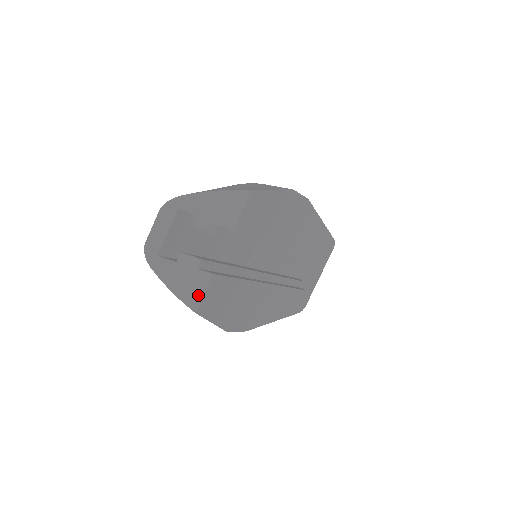
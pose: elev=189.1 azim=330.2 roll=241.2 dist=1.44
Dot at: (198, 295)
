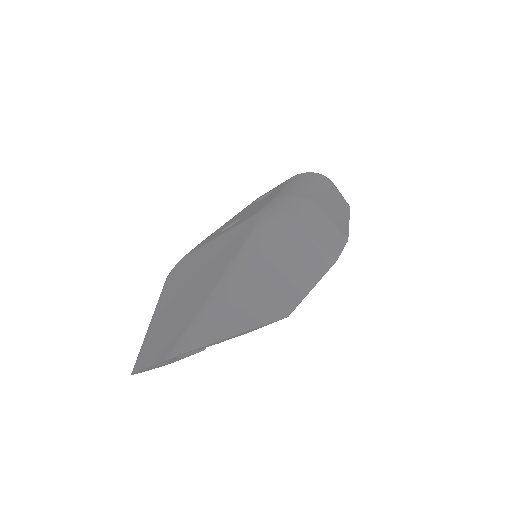
Dot at: (180, 359)
